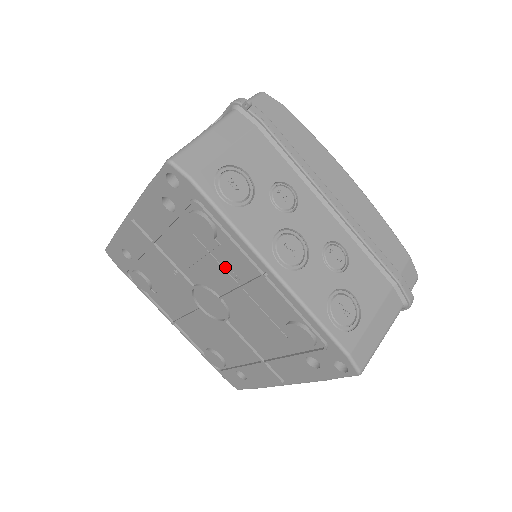
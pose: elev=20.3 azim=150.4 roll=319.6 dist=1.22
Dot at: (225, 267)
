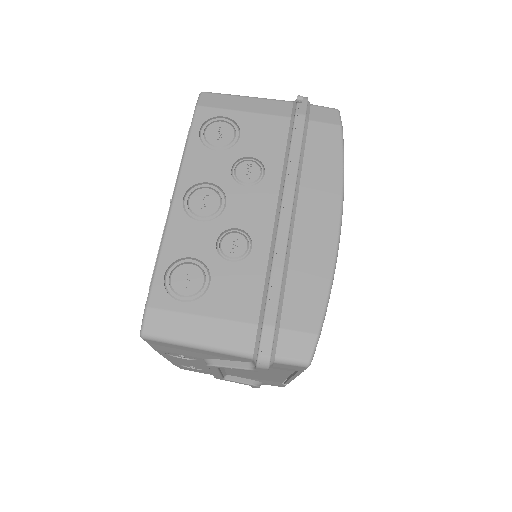
Dot at: occluded
